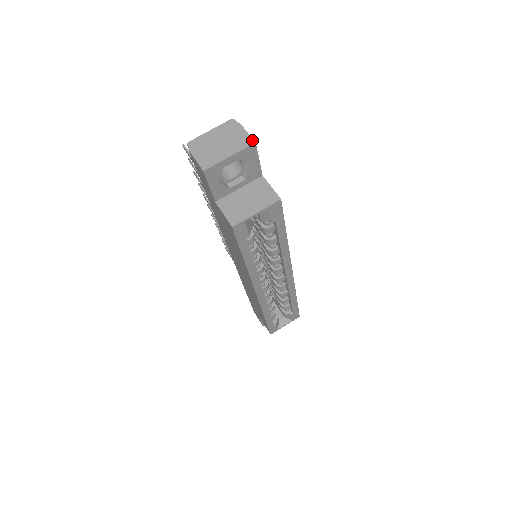
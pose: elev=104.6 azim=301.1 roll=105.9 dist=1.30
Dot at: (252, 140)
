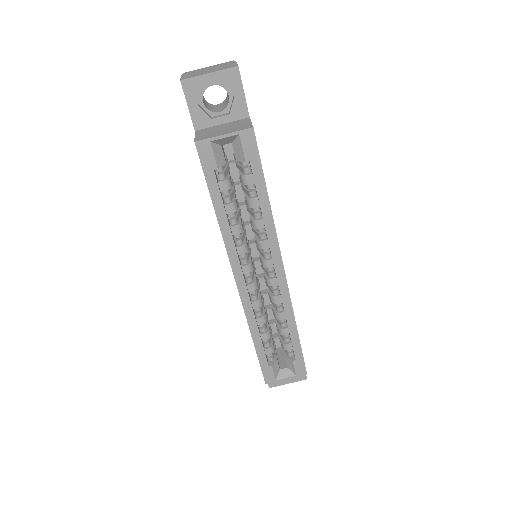
Dot at: (236, 65)
